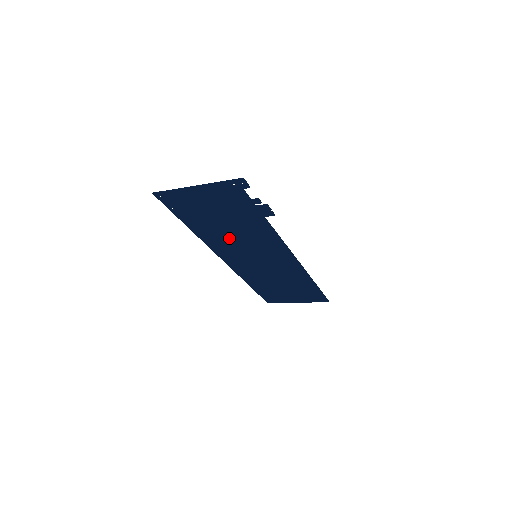
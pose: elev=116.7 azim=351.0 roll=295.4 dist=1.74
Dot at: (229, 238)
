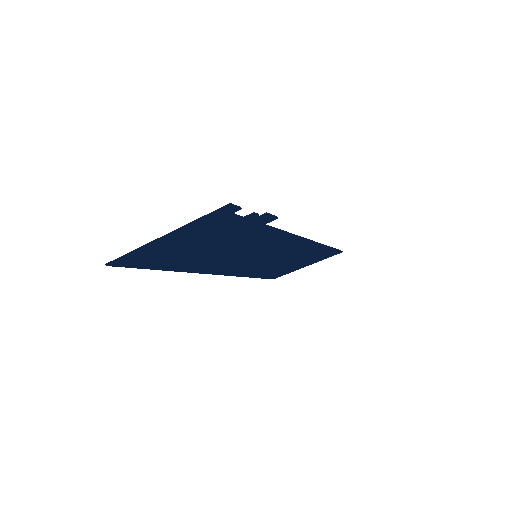
Dot at: (220, 257)
